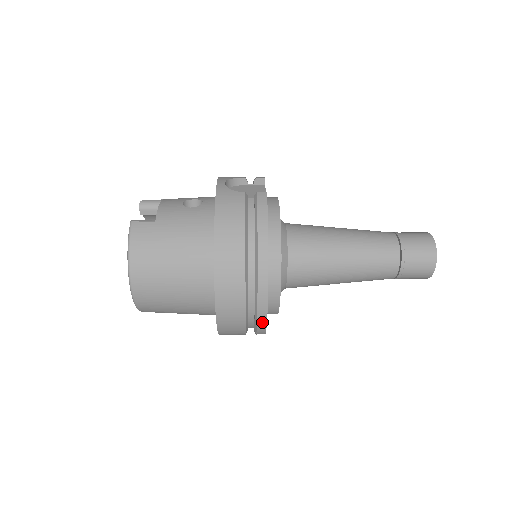
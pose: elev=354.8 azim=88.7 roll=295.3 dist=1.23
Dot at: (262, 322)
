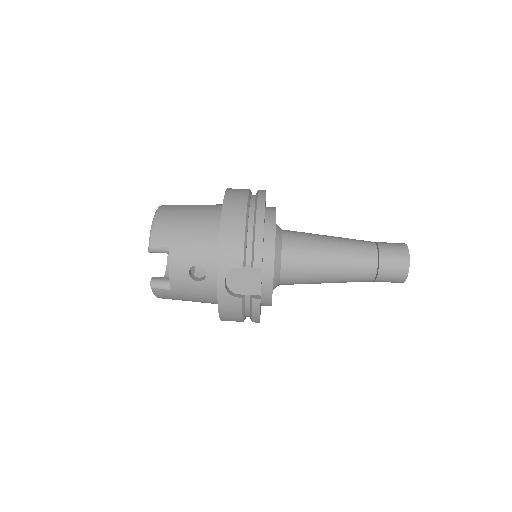
Dot at: occluded
